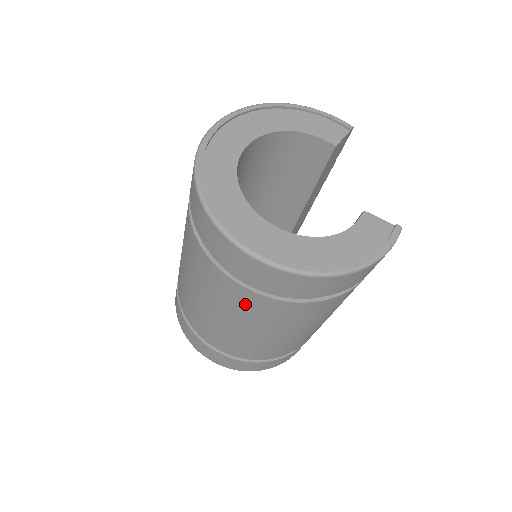
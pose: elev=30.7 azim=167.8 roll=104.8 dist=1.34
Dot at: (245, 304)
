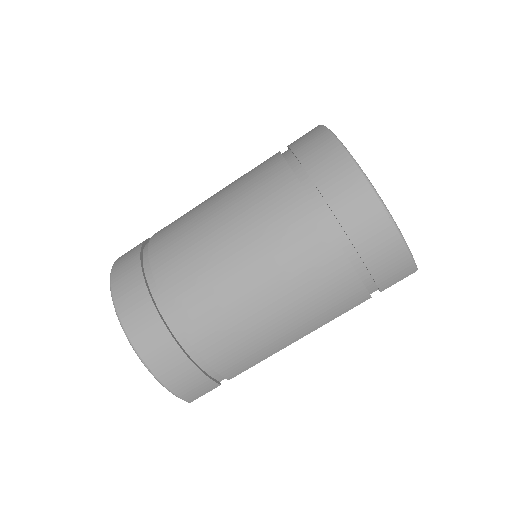
Dot at: (272, 196)
